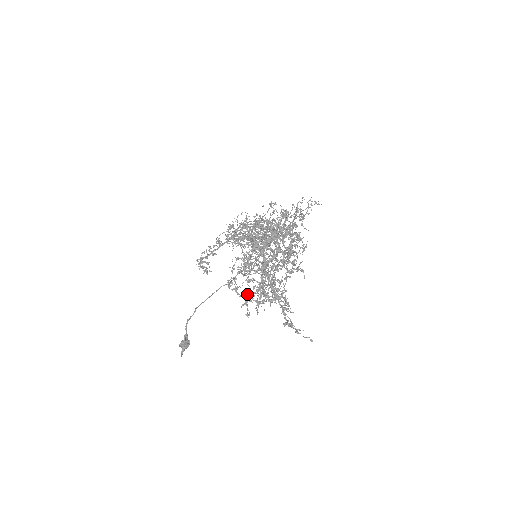
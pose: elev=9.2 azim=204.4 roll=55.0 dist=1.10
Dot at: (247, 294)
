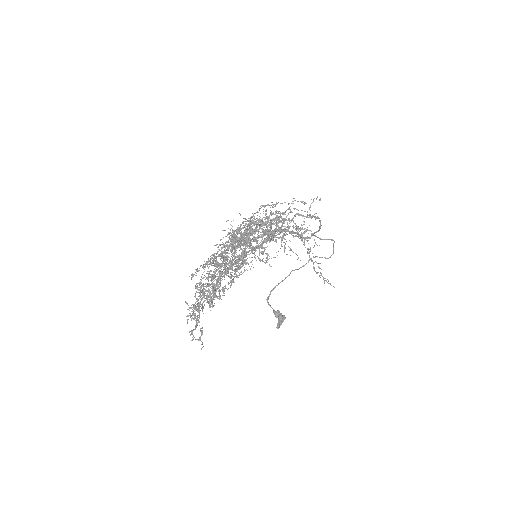
Dot at: occluded
